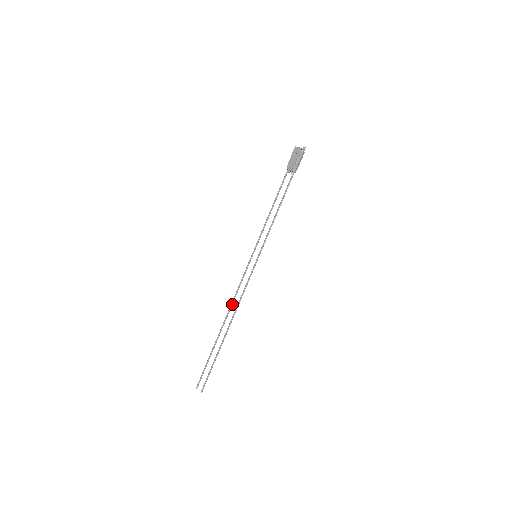
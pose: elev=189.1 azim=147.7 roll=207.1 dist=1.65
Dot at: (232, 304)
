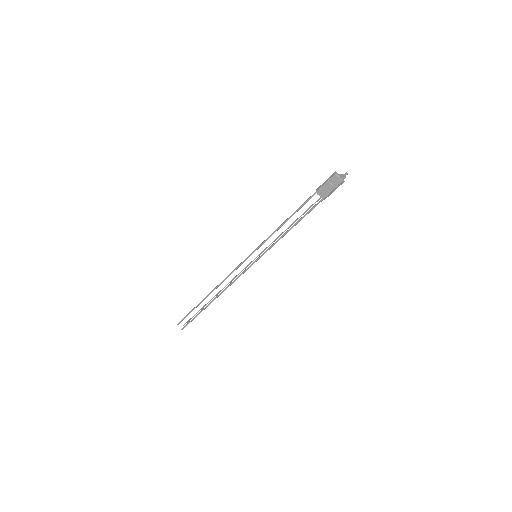
Dot at: occluded
